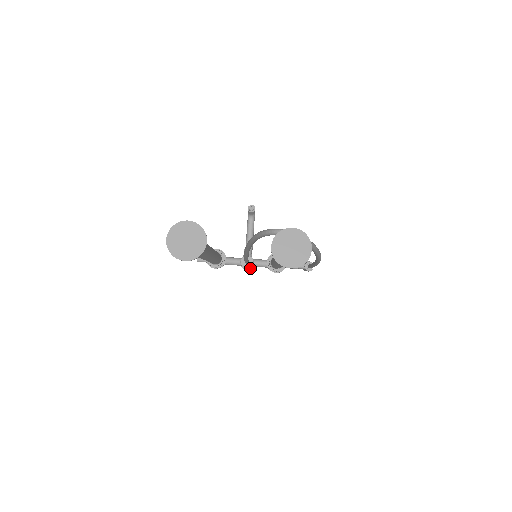
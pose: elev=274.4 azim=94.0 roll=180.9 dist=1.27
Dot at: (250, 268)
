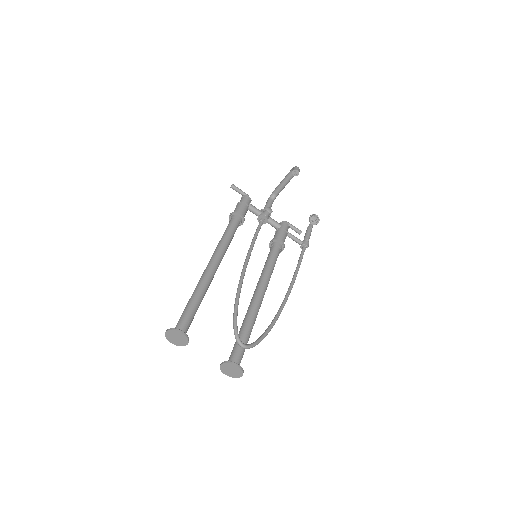
Dot at: occluded
